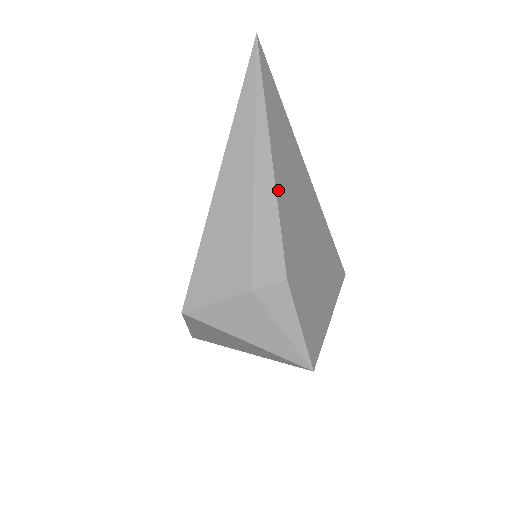
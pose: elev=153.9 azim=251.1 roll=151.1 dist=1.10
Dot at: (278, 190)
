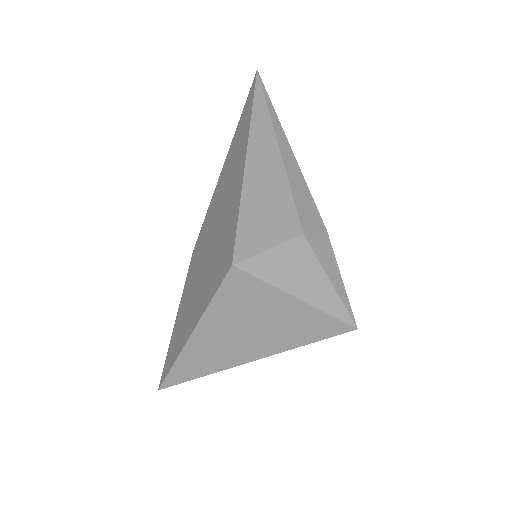
Dot at: (298, 168)
